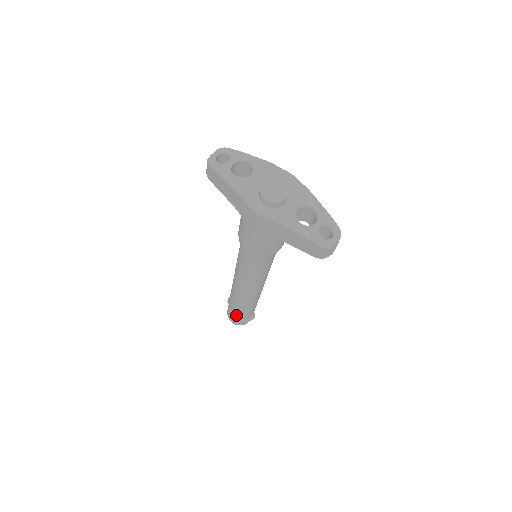
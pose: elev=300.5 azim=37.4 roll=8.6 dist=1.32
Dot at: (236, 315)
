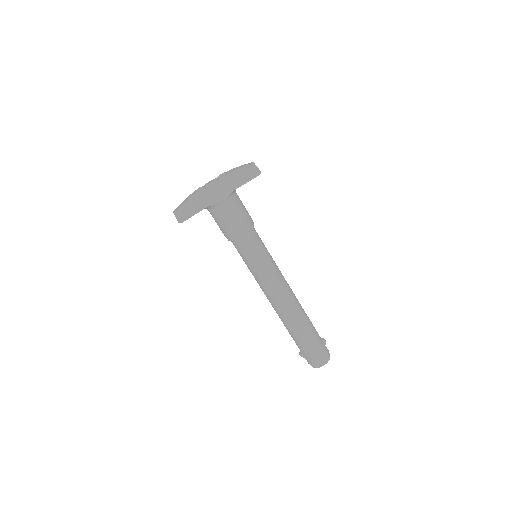
Dot at: (311, 342)
